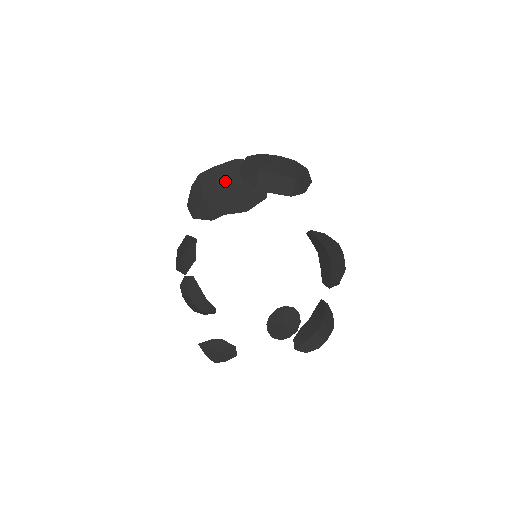
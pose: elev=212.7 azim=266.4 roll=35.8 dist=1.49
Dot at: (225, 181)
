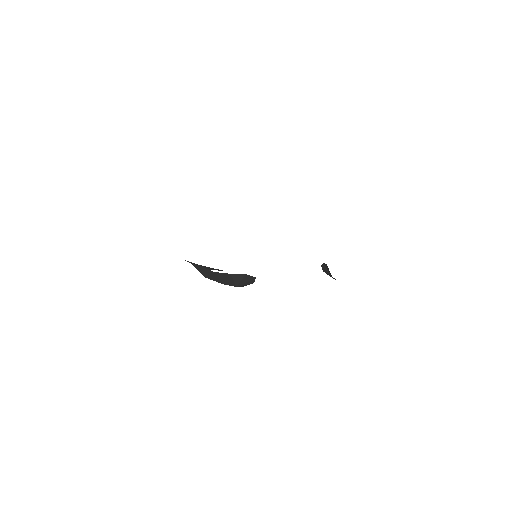
Dot at: occluded
